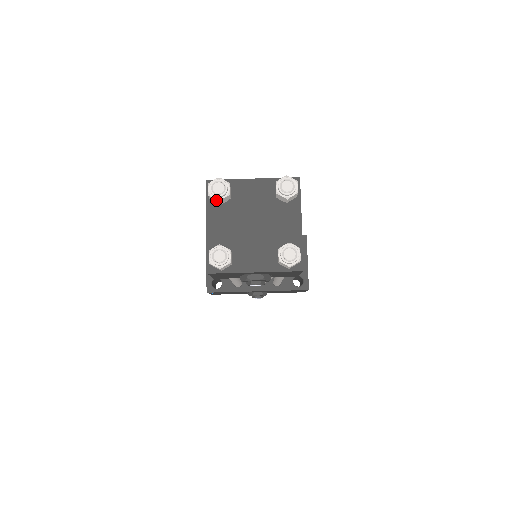
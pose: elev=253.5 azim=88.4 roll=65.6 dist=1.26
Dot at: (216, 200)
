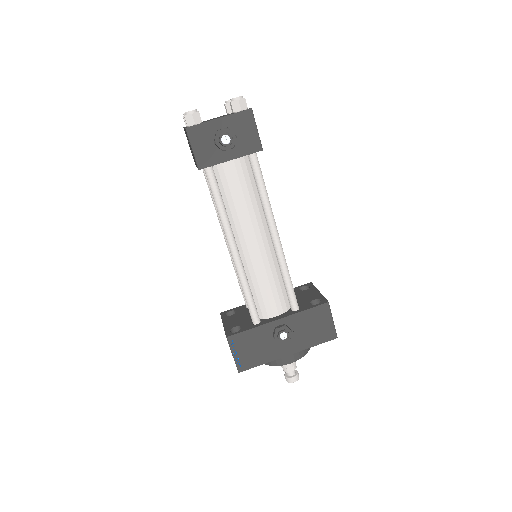
Dot at: occluded
